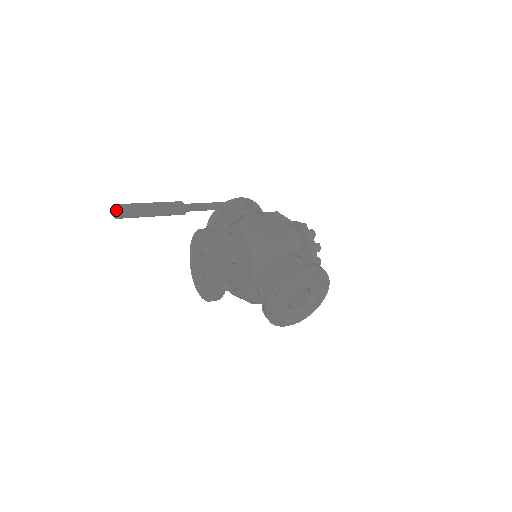
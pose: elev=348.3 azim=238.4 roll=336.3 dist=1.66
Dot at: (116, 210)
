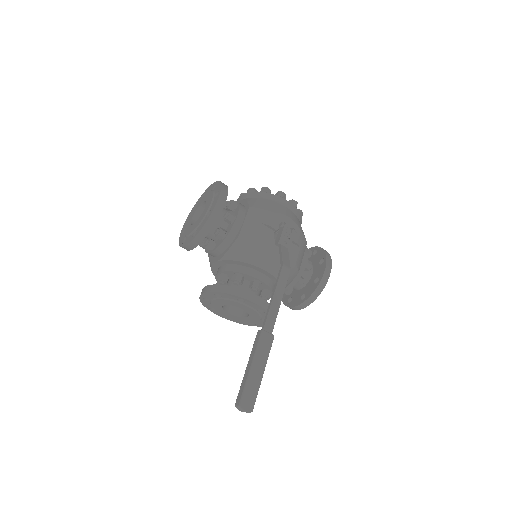
Dot at: (251, 411)
